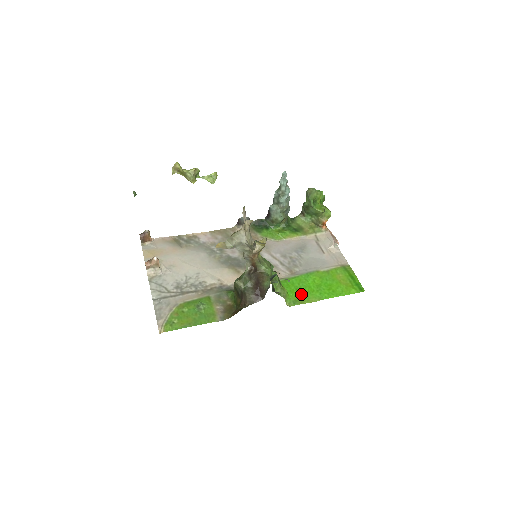
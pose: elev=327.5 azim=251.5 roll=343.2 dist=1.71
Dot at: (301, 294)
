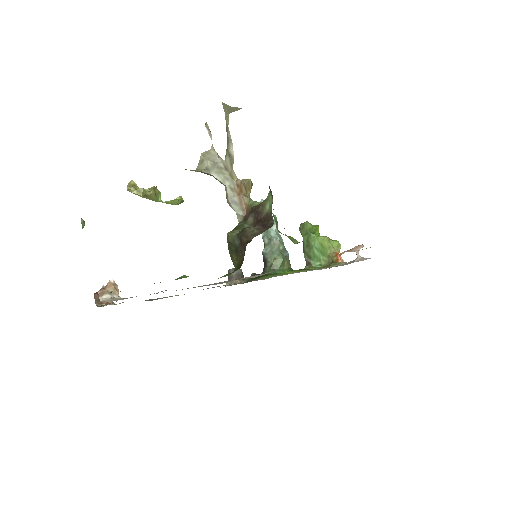
Dot at: occluded
